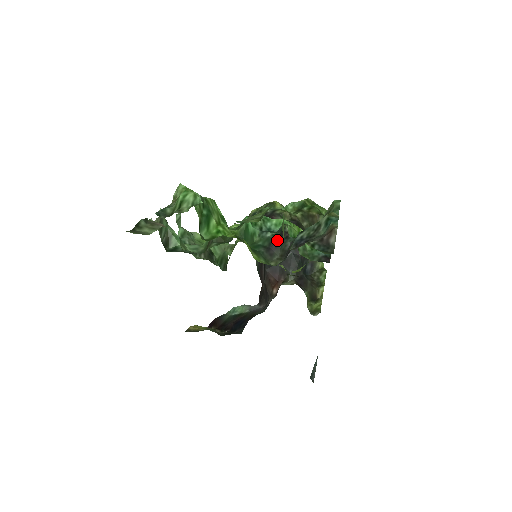
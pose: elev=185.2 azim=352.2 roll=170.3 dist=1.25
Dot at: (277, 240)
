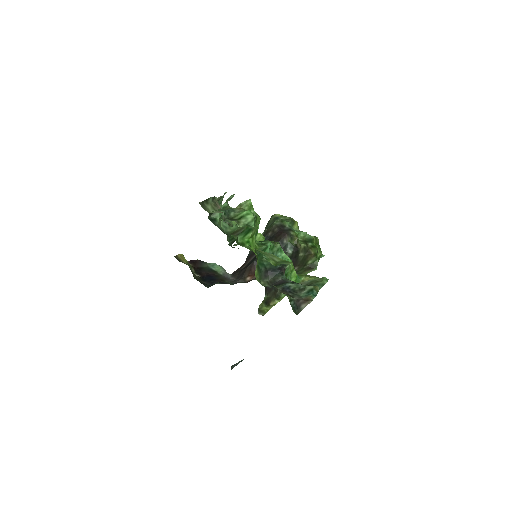
Dot at: (276, 270)
